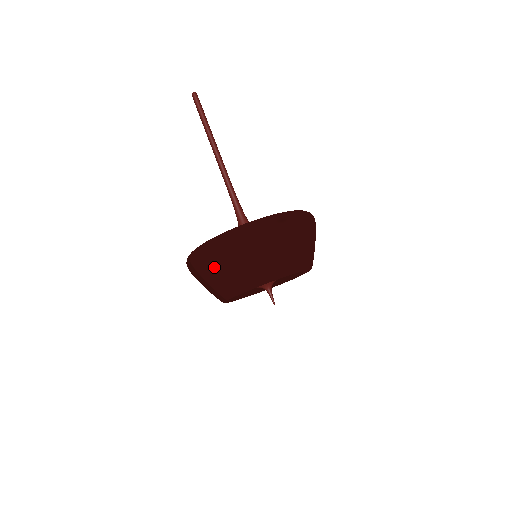
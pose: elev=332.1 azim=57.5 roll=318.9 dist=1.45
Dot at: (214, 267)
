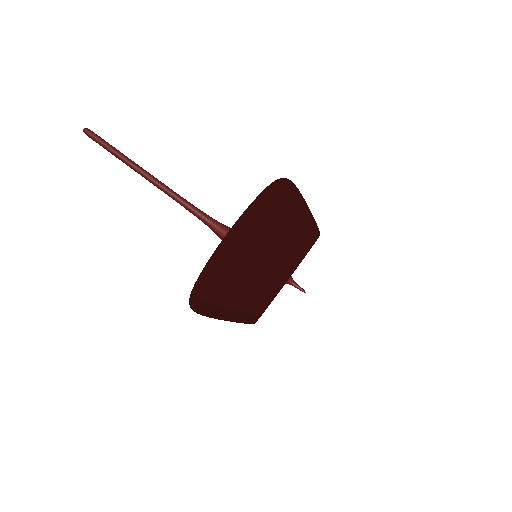
Dot at: (233, 283)
